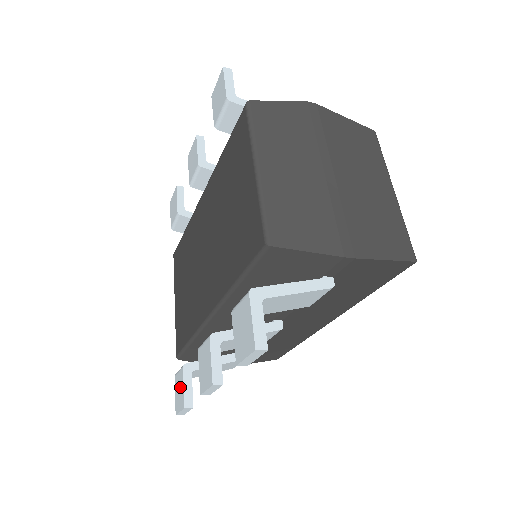
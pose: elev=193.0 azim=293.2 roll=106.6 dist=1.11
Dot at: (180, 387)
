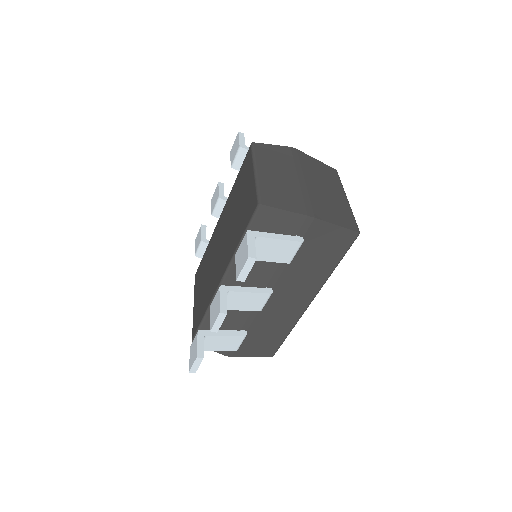
Dot at: (194, 347)
